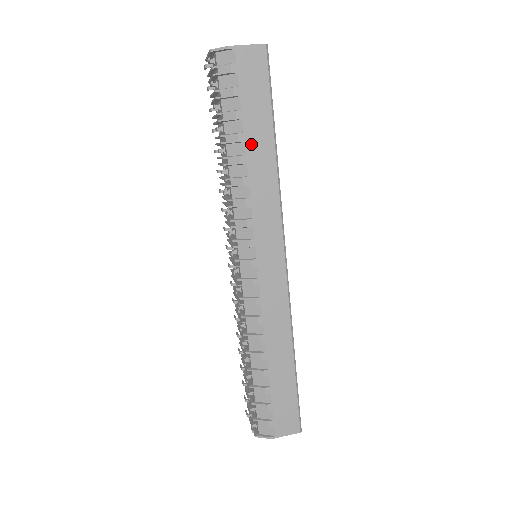
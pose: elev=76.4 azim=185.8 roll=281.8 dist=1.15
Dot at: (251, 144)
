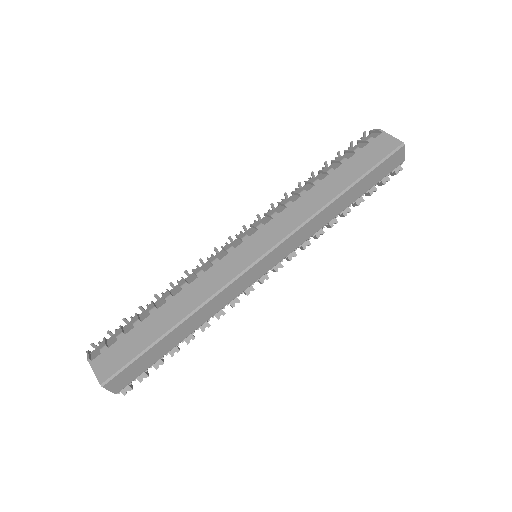
Dot at: (331, 178)
